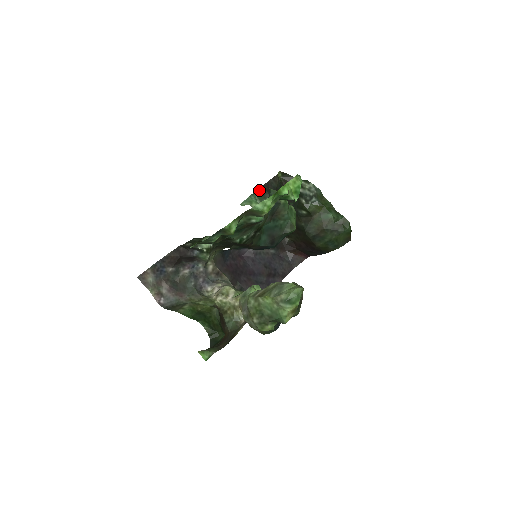
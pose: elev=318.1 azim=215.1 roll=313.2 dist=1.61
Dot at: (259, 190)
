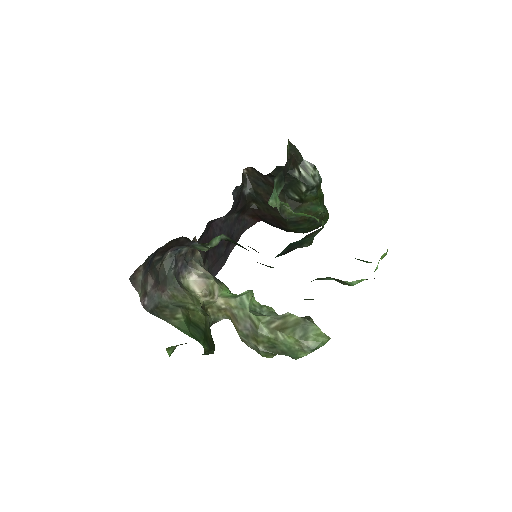
Dot at: (279, 176)
